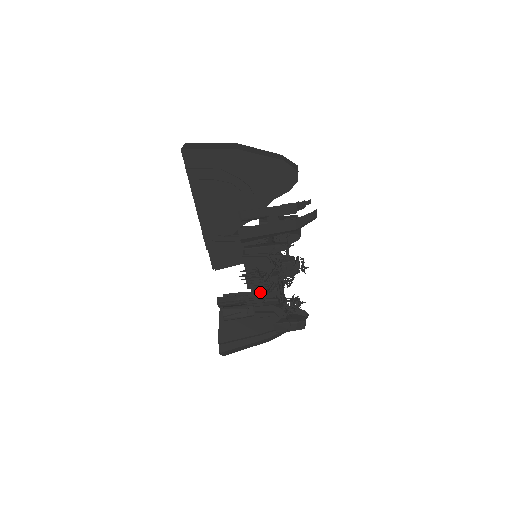
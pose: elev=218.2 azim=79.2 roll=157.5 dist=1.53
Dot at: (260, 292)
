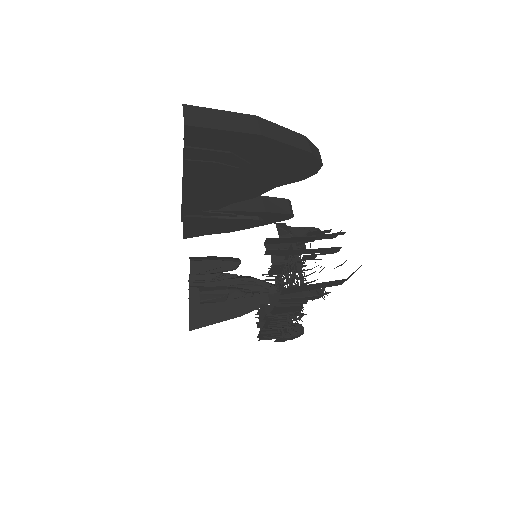
Dot at: occluded
